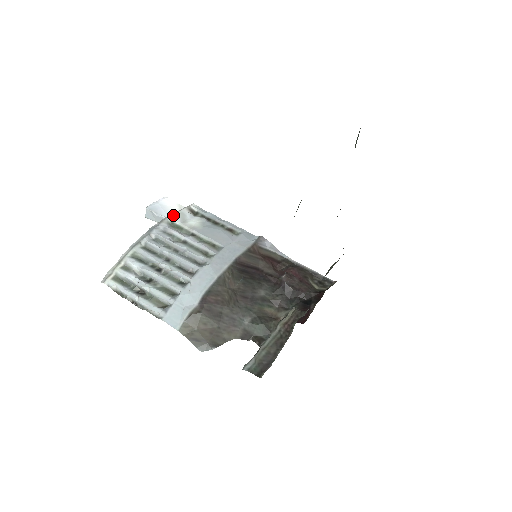
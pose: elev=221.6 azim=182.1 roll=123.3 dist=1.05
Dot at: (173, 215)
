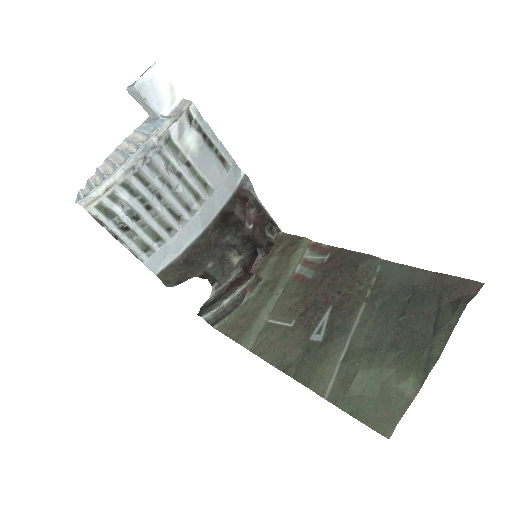
Dot at: (172, 127)
